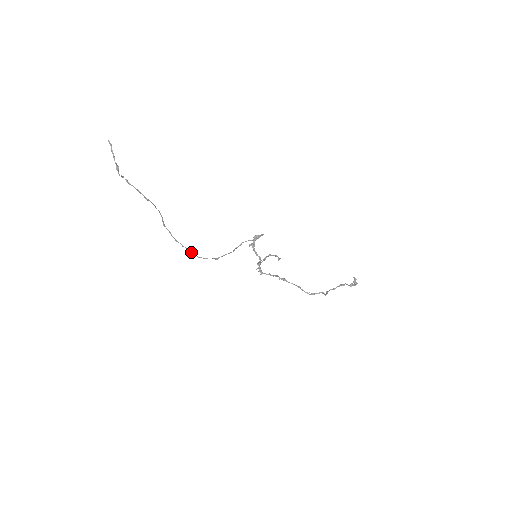
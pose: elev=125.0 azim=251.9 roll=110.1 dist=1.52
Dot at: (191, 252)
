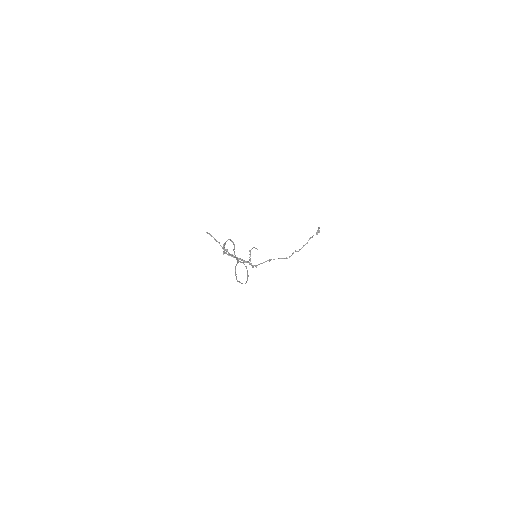
Dot at: occluded
